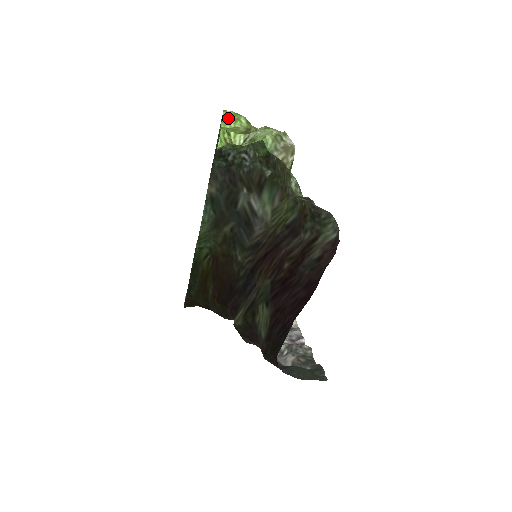
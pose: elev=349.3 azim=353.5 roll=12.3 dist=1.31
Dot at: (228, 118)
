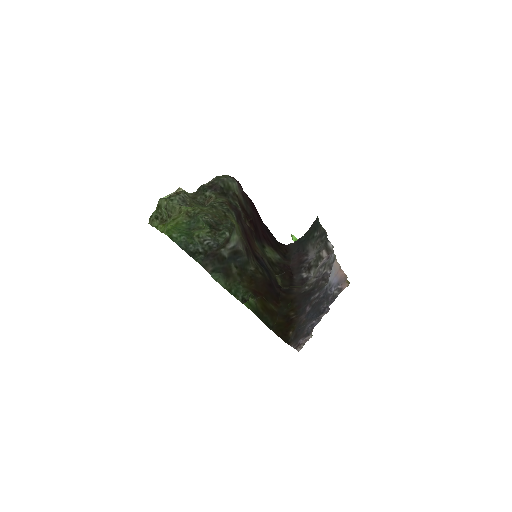
Dot at: (164, 229)
